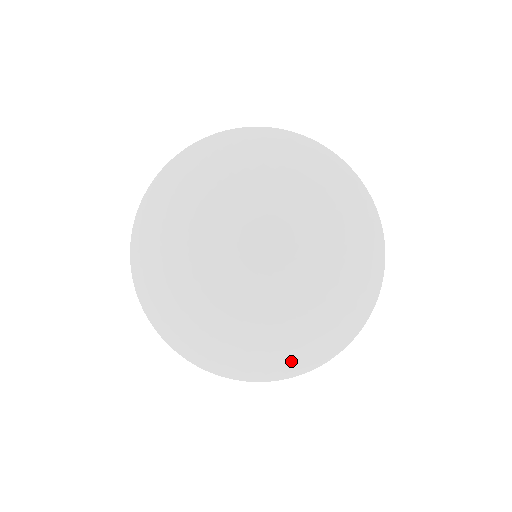
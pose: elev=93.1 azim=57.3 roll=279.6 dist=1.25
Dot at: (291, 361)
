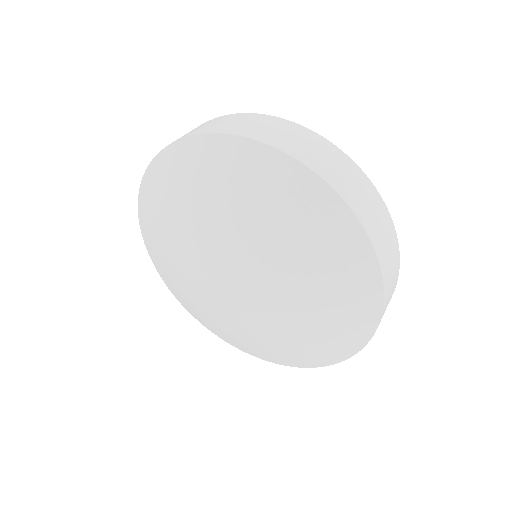
Dot at: (264, 354)
